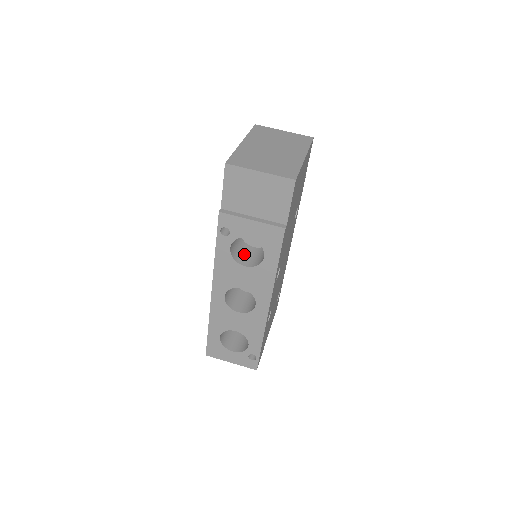
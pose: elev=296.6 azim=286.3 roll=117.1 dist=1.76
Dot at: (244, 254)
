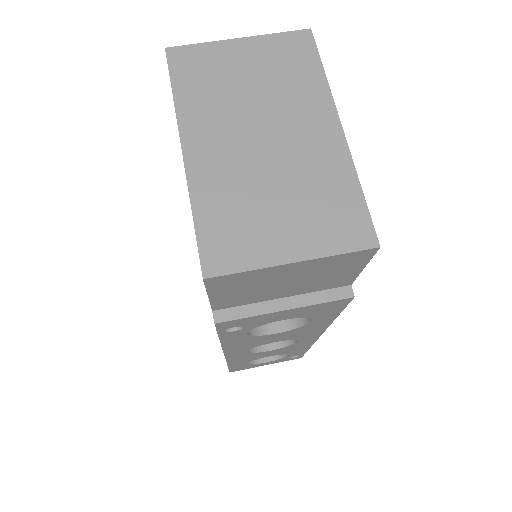
Dot at: occluded
